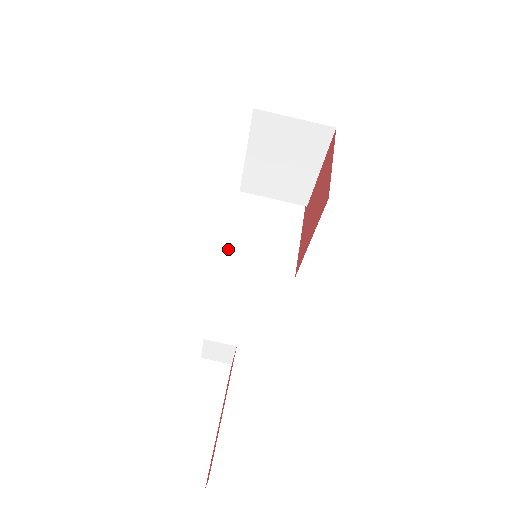
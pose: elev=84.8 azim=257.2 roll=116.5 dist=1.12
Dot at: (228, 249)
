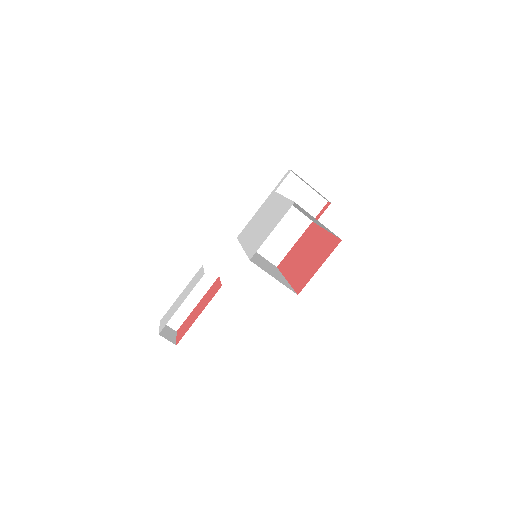
Dot at: occluded
